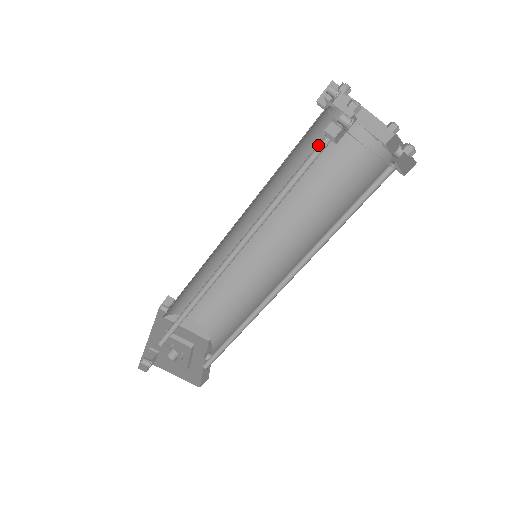
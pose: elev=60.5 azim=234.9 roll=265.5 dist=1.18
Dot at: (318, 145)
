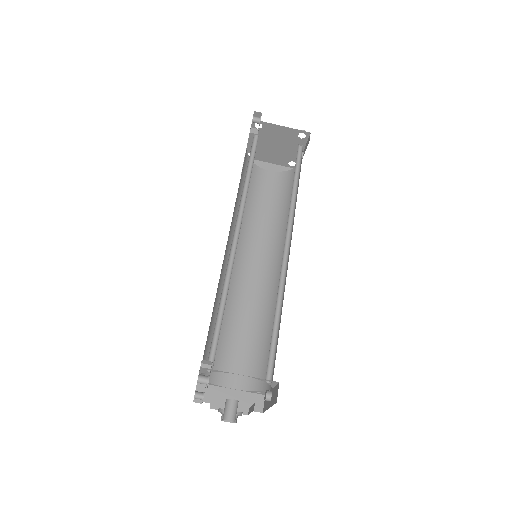
Dot at: (252, 149)
